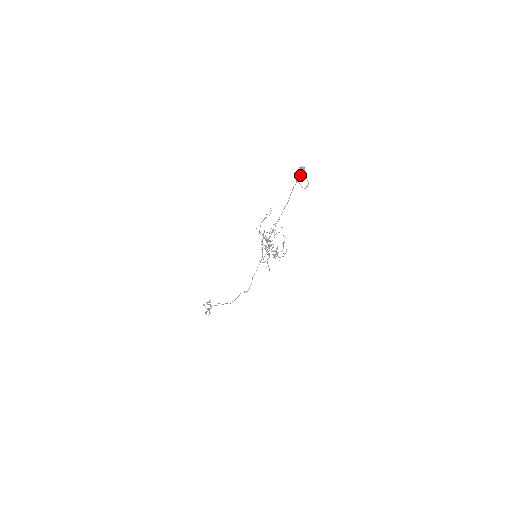
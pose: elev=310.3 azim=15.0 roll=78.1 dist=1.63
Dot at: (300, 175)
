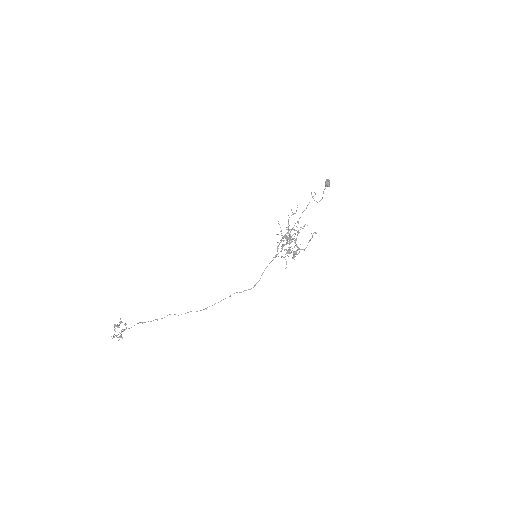
Dot at: (326, 186)
